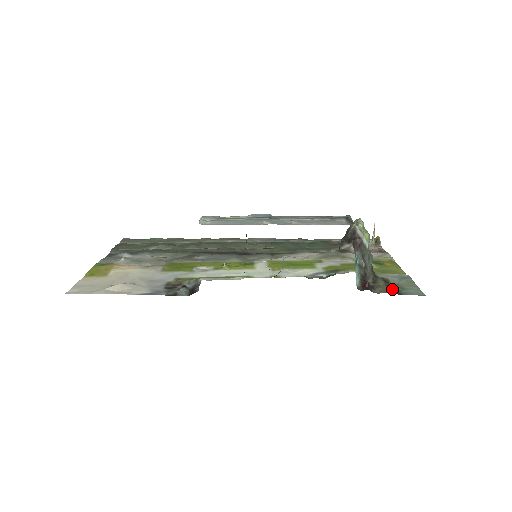
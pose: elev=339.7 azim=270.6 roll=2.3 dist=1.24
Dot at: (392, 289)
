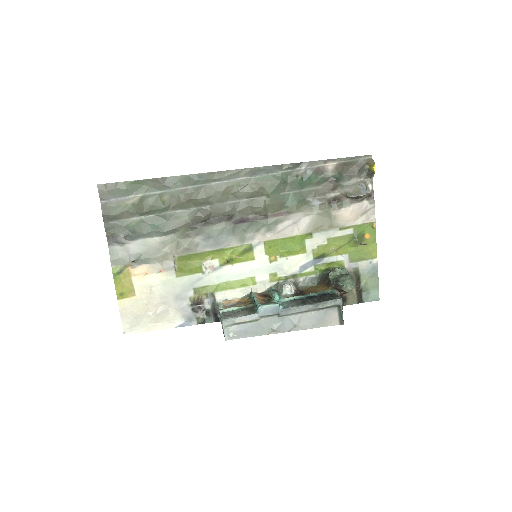
Dot at: (359, 294)
